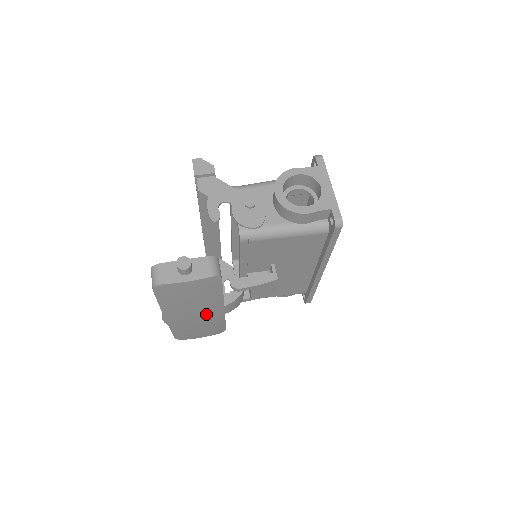
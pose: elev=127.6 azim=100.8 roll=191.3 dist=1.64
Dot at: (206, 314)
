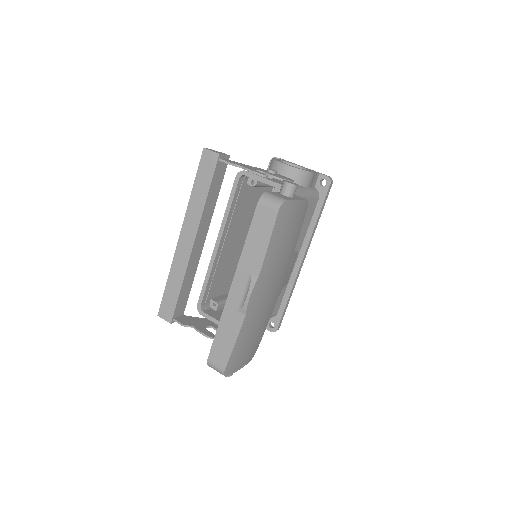
Dot at: (275, 288)
